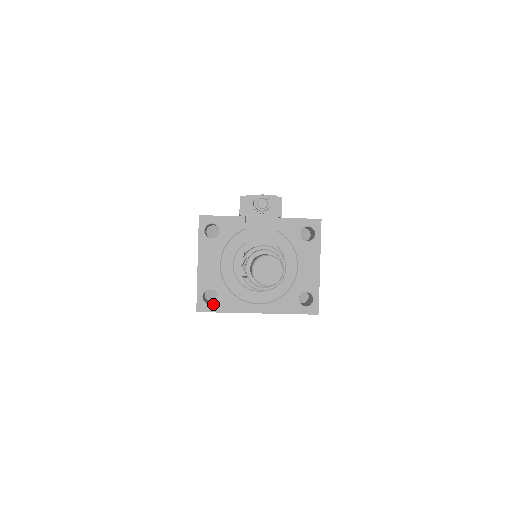
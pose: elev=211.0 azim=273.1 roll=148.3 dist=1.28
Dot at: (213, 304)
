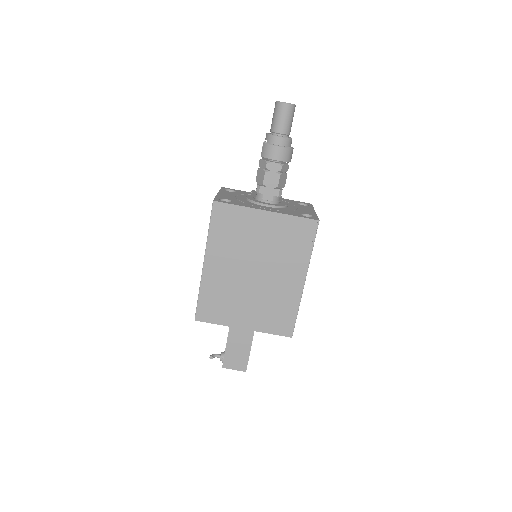
Dot at: (228, 202)
